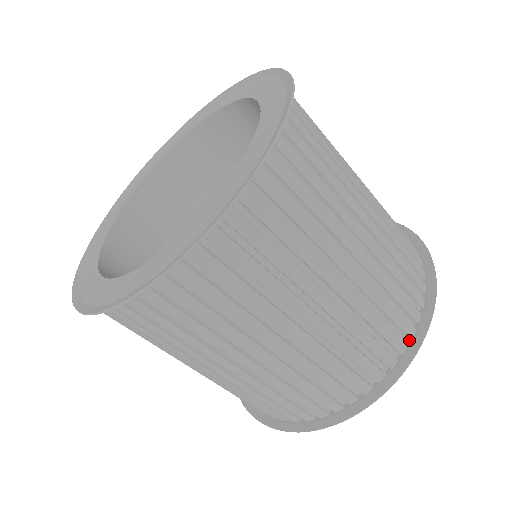
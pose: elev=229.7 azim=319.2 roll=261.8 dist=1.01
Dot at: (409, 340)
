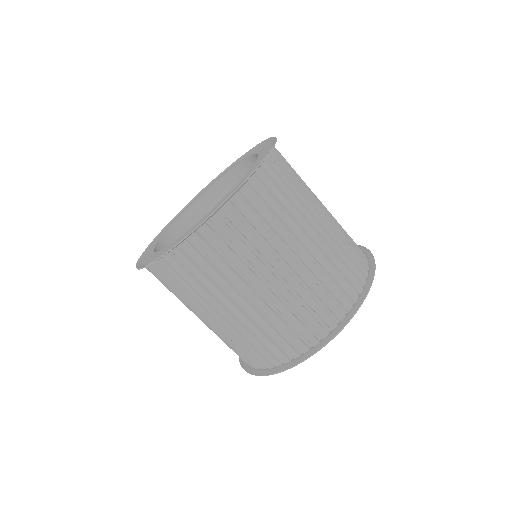
Dot at: occluded
